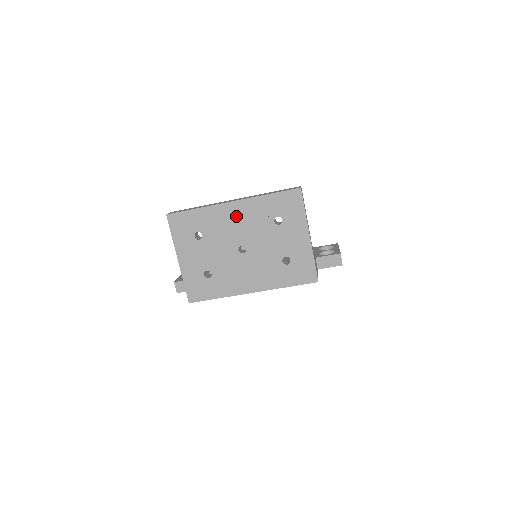
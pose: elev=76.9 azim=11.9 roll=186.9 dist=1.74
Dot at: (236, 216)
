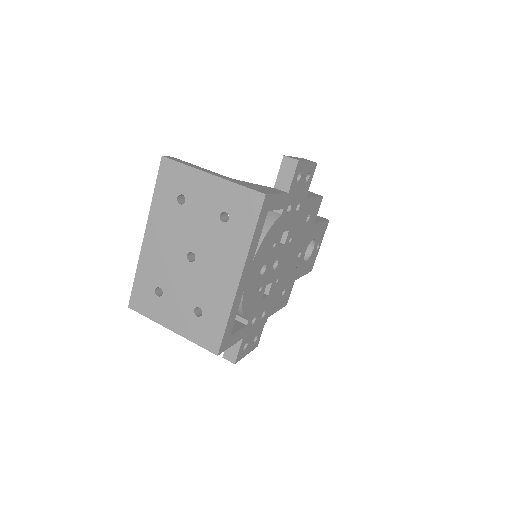
Dot at: (158, 241)
